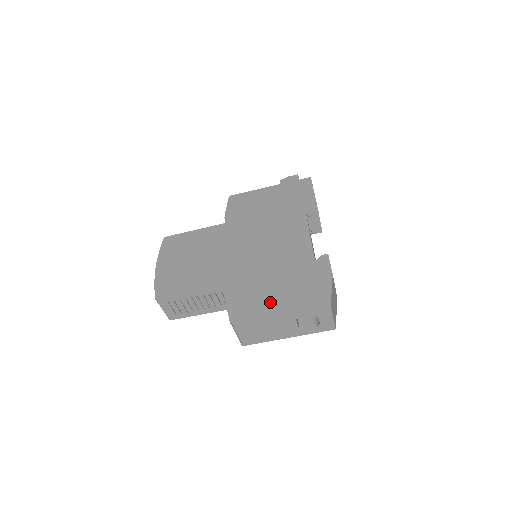
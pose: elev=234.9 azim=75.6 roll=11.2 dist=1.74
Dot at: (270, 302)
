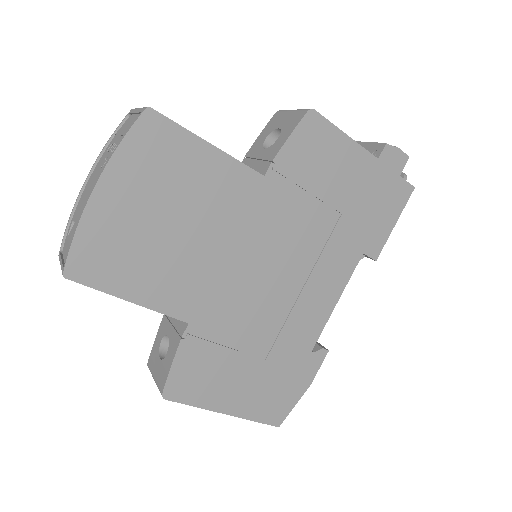
Dot at: (227, 388)
